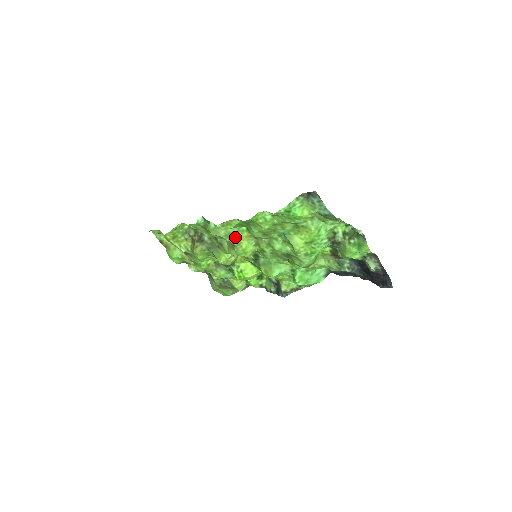
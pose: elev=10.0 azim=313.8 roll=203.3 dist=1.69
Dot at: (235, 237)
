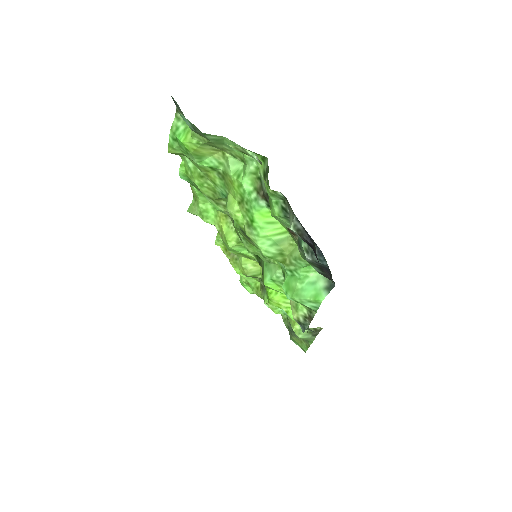
Dot at: (214, 218)
